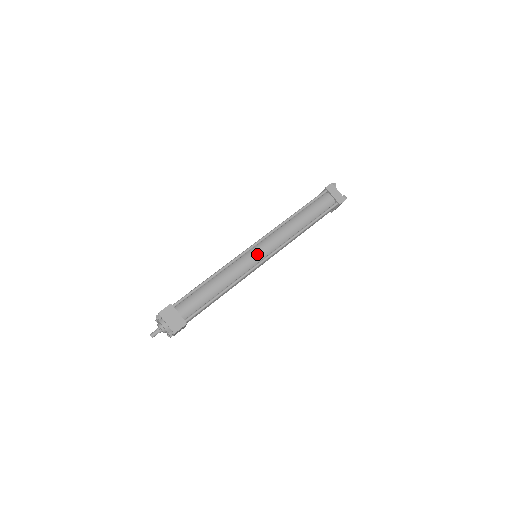
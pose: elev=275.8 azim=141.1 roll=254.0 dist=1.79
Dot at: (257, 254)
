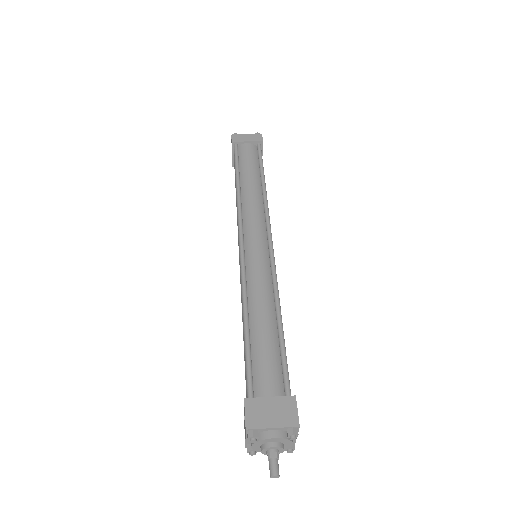
Dot at: (256, 247)
